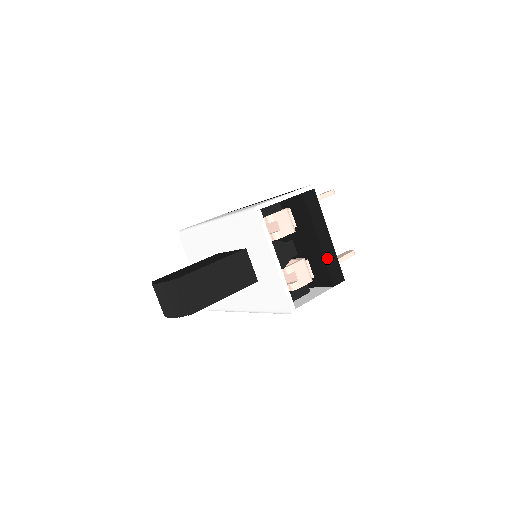
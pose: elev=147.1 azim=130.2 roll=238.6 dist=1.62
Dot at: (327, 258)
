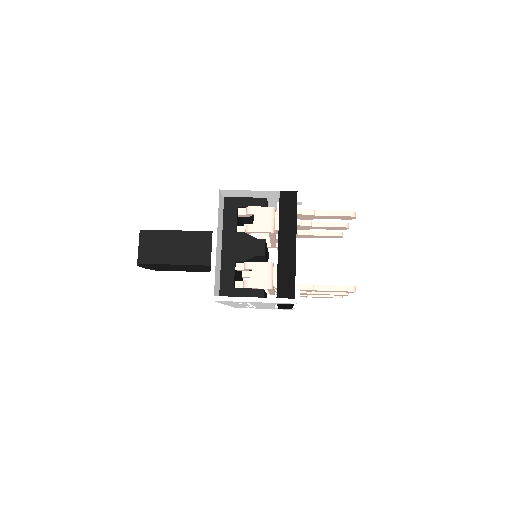
Dot at: (281, 265)
